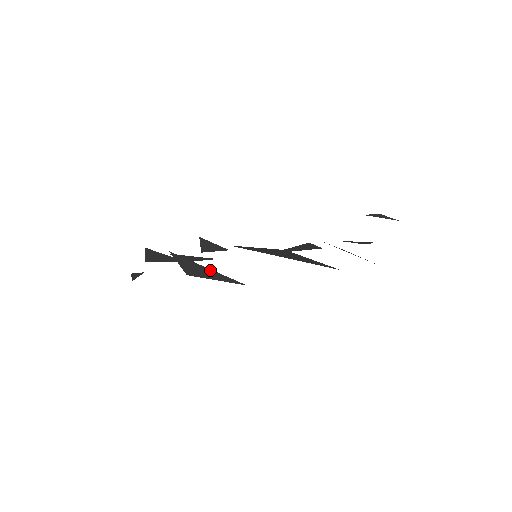
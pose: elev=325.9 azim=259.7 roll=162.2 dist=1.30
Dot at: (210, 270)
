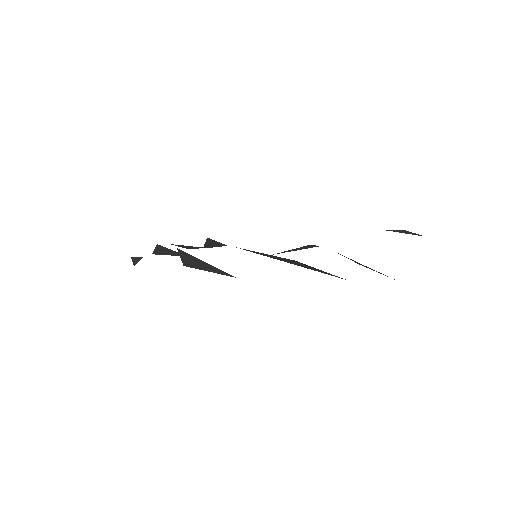
Dot at: (207, 264)
